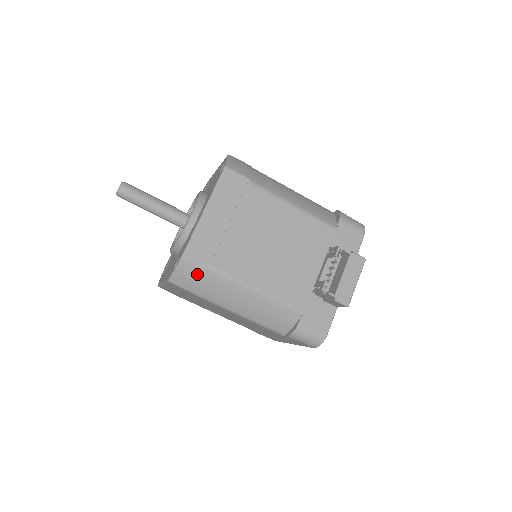
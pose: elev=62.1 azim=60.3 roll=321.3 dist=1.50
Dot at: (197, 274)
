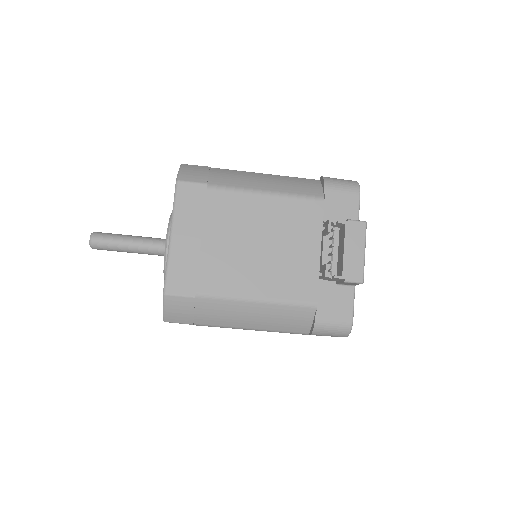
Dot at: (187, 306)
